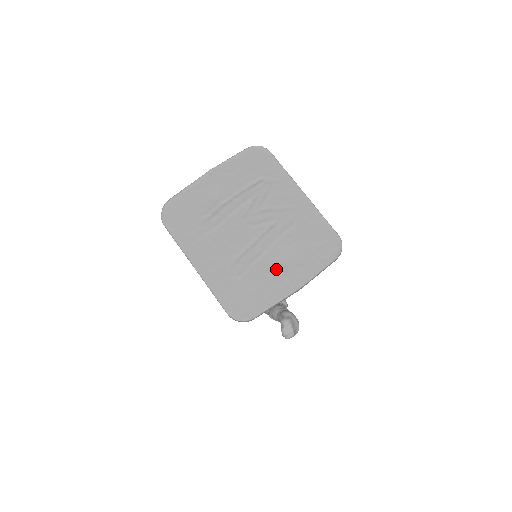
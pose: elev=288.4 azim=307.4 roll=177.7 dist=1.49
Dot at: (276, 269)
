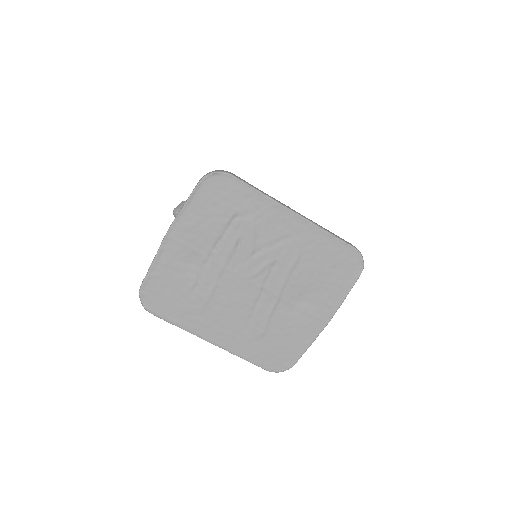
Dot at: (298, 311)
